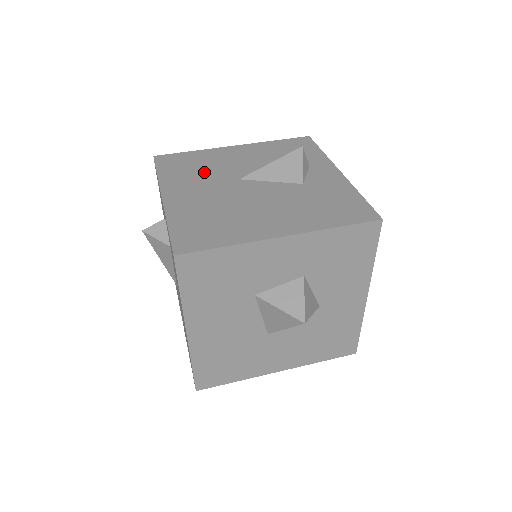
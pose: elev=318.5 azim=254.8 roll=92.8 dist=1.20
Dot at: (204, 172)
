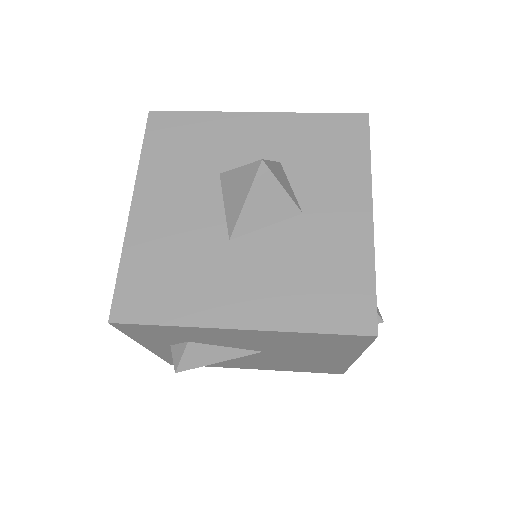
Dot at: occluded
